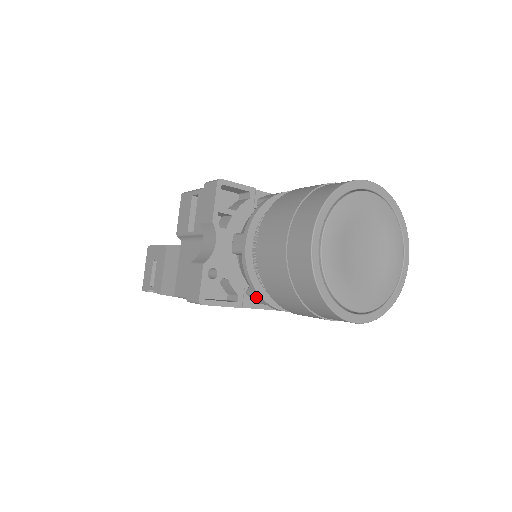
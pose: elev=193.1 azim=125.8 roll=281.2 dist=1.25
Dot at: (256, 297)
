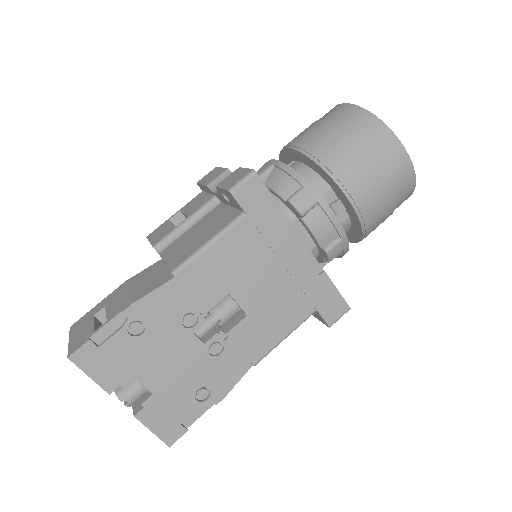
Dot at: (303, 191)
